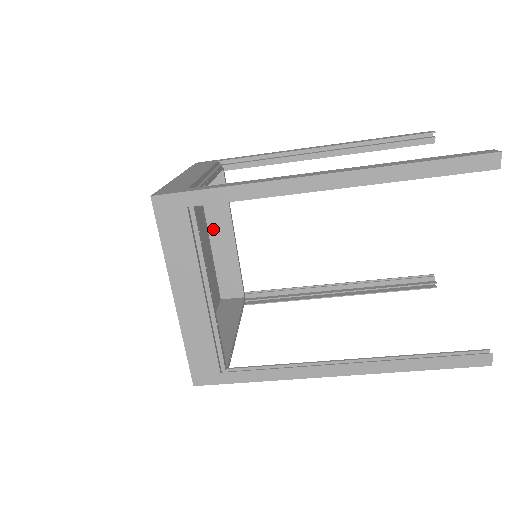
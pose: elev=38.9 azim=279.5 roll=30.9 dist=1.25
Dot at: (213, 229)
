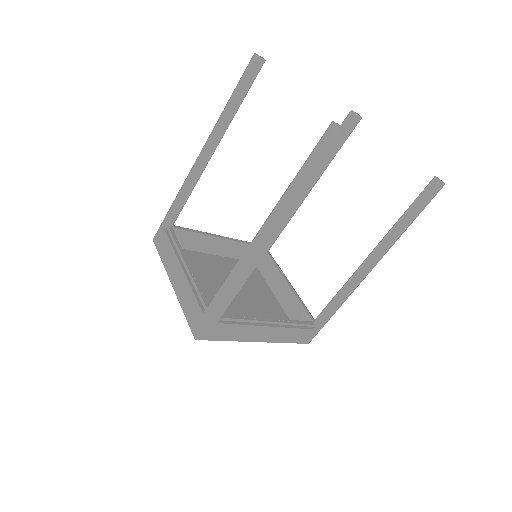
Dot at: (207, 249)
